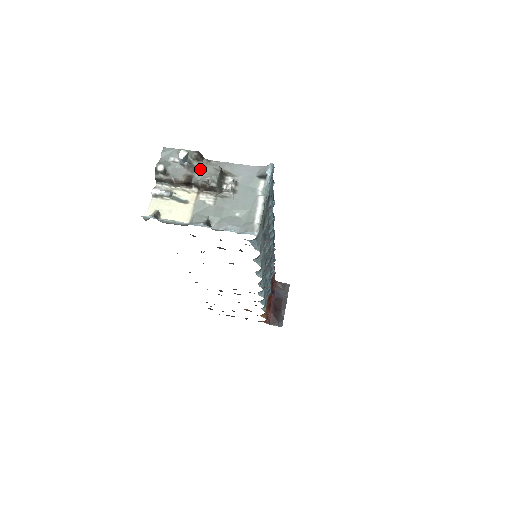
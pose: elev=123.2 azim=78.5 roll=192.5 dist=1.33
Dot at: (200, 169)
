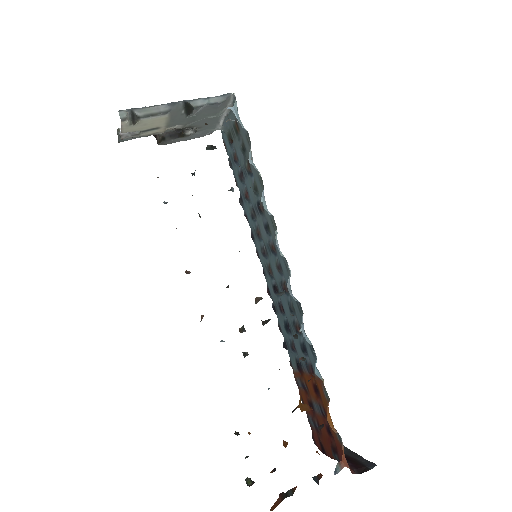
Dot at: occluded
